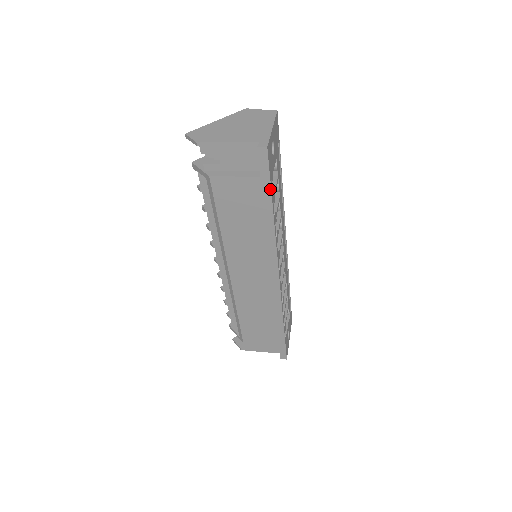
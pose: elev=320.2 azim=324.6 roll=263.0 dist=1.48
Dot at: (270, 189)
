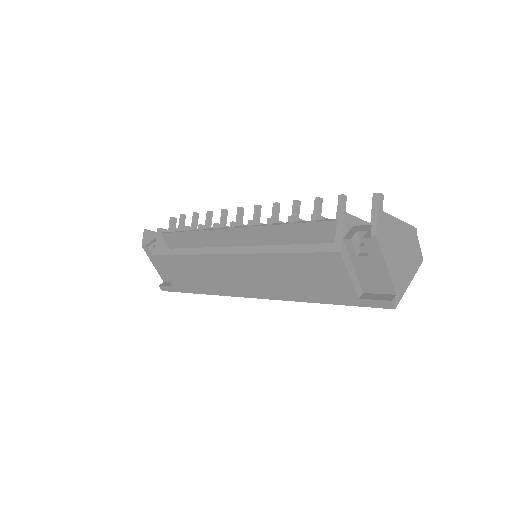
Dot at: (348, 305)
